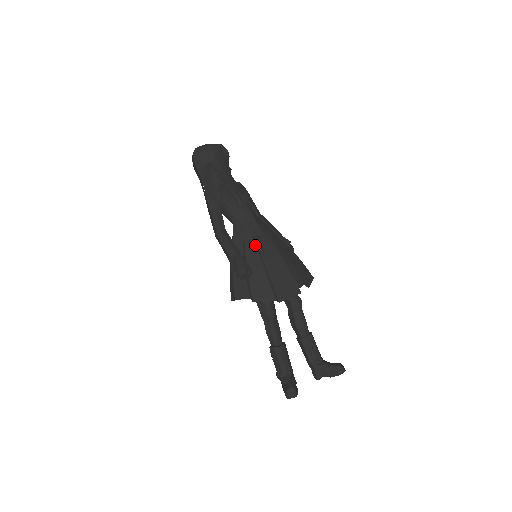
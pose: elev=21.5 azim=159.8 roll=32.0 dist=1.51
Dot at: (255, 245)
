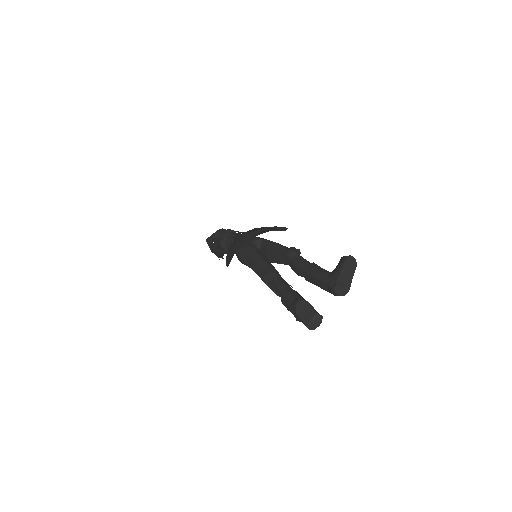
Dot at: occluded
